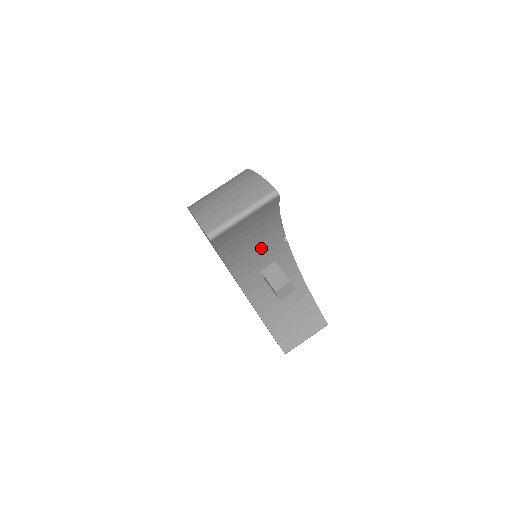
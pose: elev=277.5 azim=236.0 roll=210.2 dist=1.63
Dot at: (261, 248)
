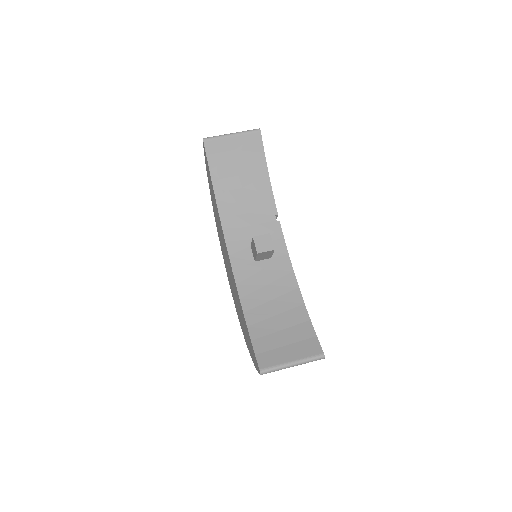
Dot at: (253, 212)
